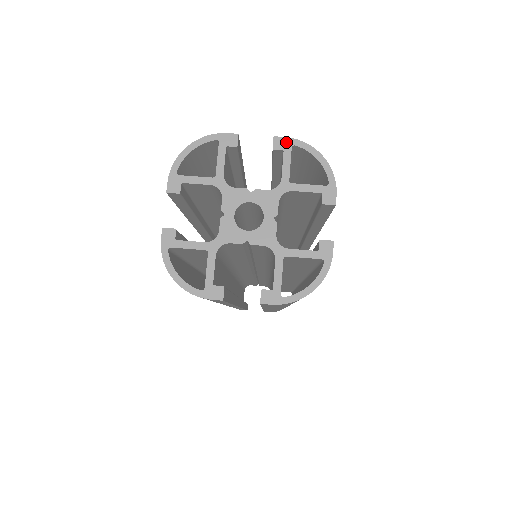
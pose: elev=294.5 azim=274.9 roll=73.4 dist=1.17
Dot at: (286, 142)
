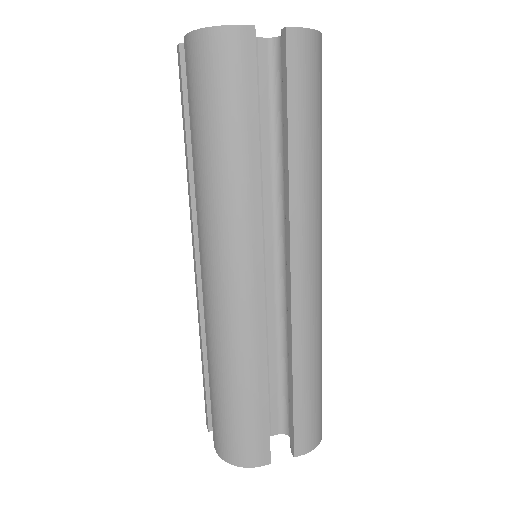
Dot at: occluded
